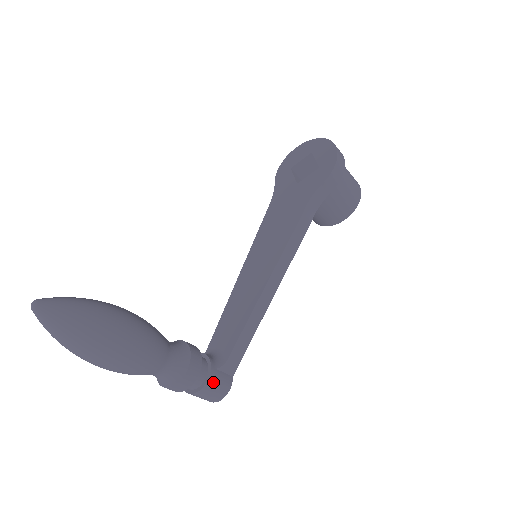
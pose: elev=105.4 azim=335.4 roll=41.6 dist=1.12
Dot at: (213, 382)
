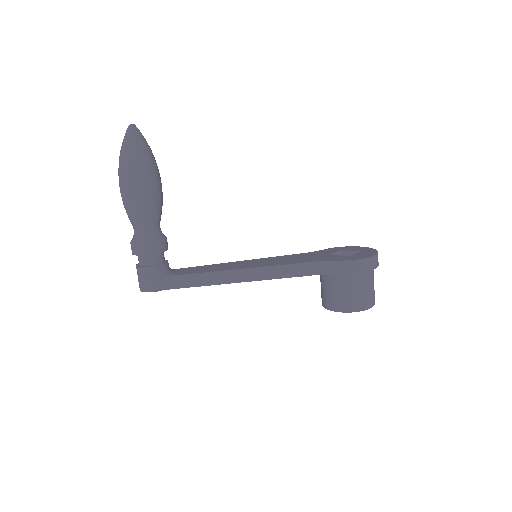
Dot at: (151, 273)
